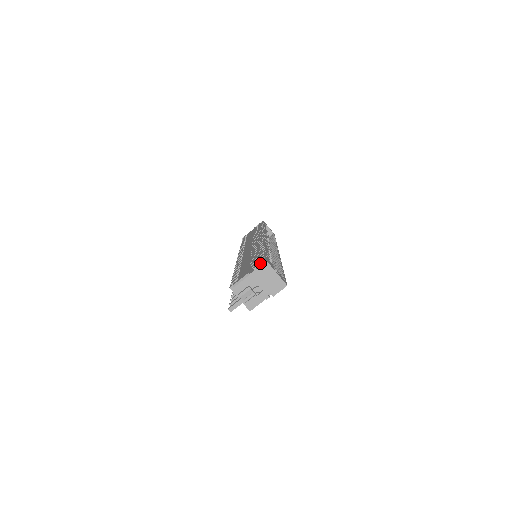
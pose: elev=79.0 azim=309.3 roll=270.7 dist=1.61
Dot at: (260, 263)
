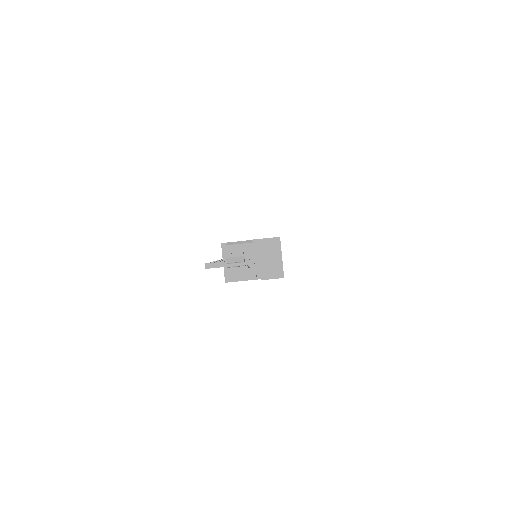
Dot at: occluded
